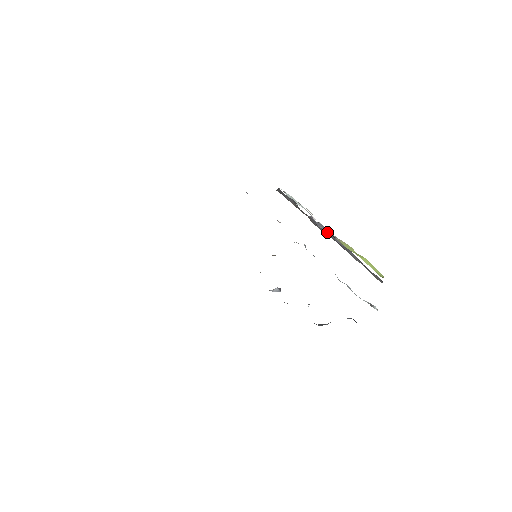
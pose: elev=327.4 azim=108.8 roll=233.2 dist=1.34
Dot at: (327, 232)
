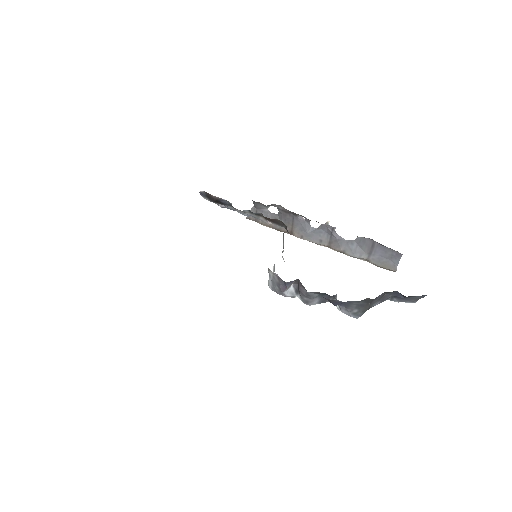
Dot at: (320, 233)
